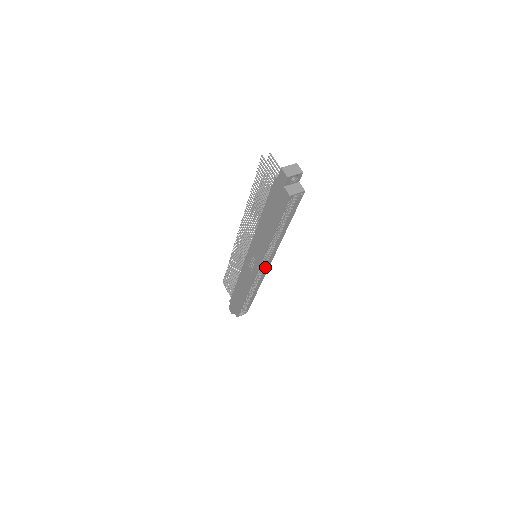
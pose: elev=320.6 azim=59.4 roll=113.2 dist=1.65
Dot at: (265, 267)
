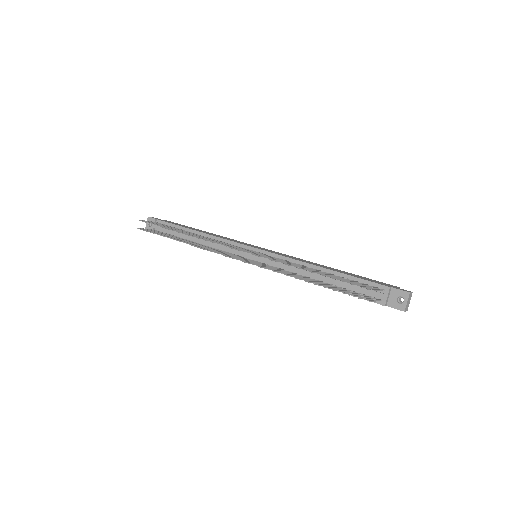
Dot at: occluded
